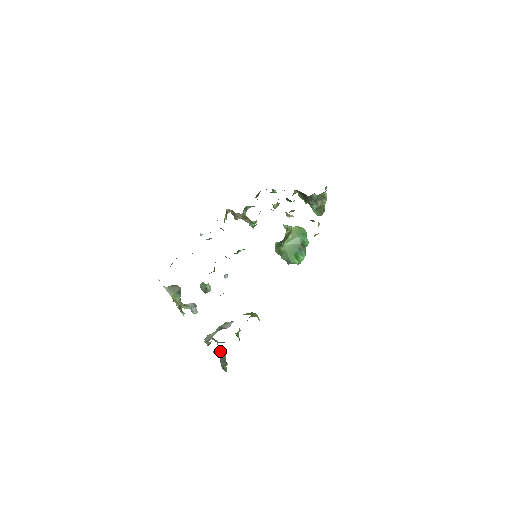
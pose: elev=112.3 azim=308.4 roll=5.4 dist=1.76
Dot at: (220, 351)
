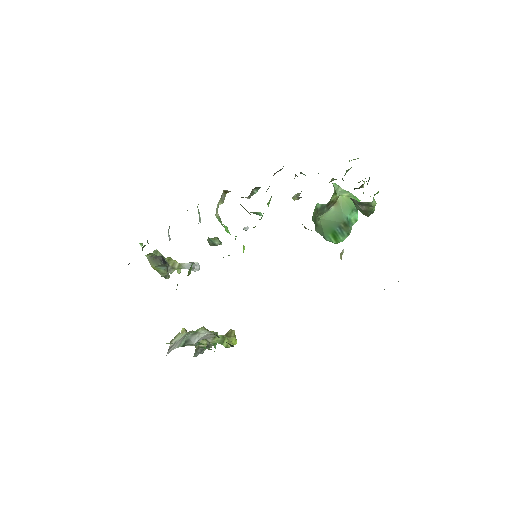
Dot at: occluded
